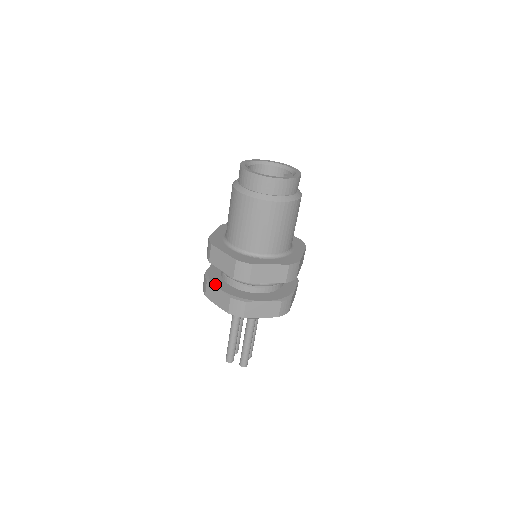
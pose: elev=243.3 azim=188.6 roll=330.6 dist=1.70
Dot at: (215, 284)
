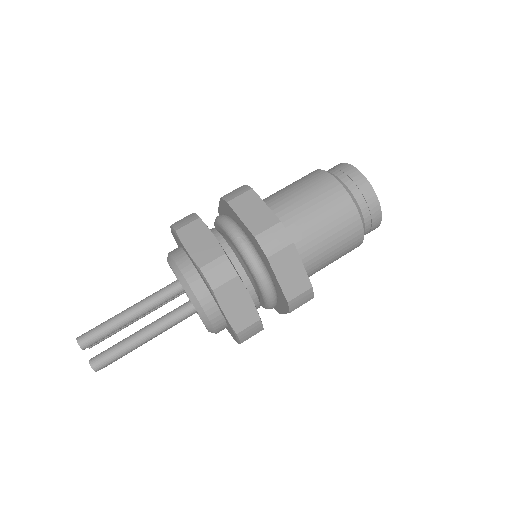
Dot at: occluded
